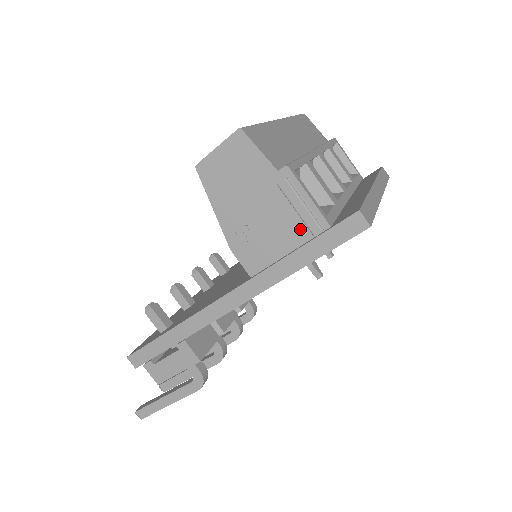
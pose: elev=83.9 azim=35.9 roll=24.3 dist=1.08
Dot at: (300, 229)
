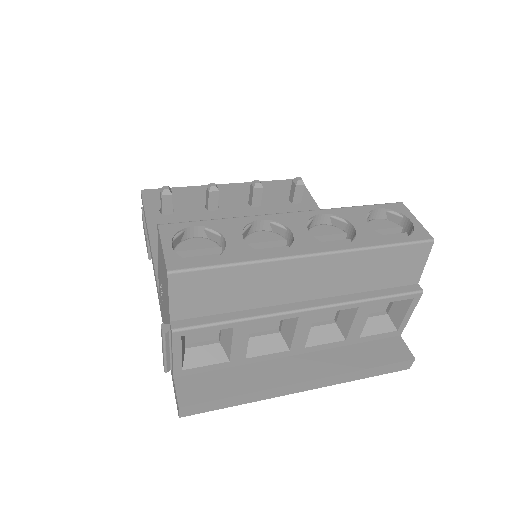
Dot at: occluded
